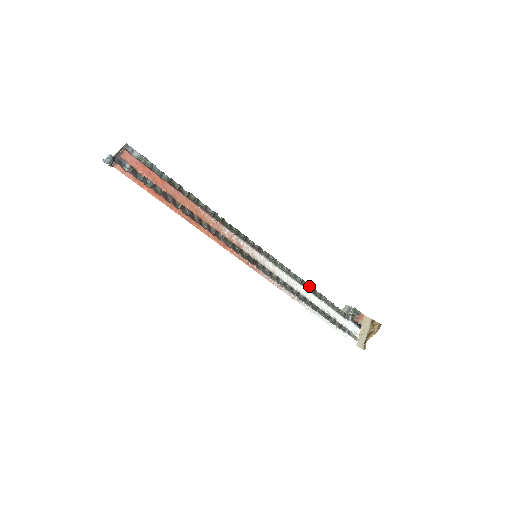
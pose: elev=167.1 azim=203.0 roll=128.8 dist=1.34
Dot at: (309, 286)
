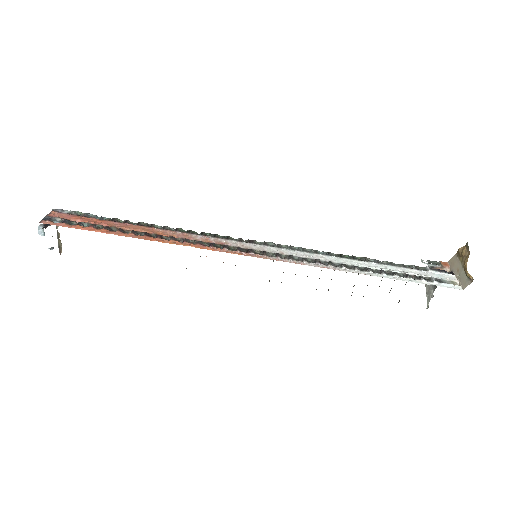
Dot at: (342, 255)
